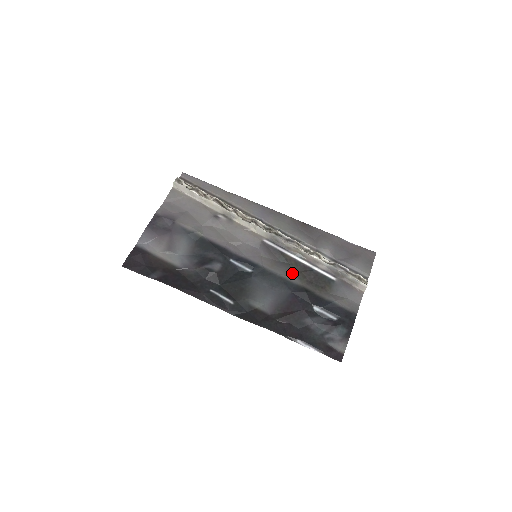
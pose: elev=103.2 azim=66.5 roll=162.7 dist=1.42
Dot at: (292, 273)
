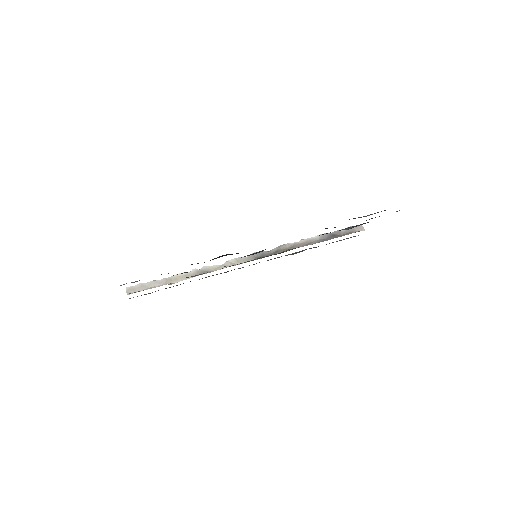
Dot at: occluded
